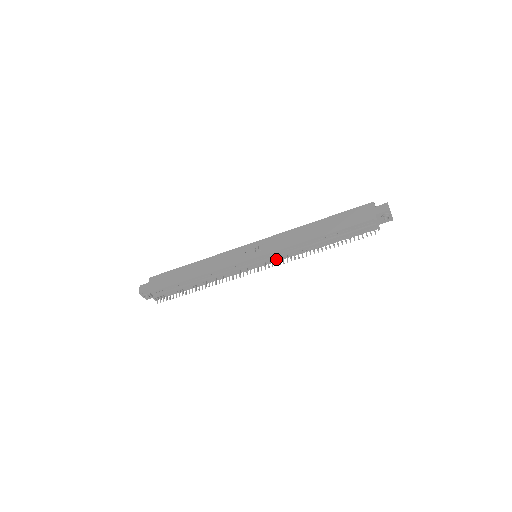
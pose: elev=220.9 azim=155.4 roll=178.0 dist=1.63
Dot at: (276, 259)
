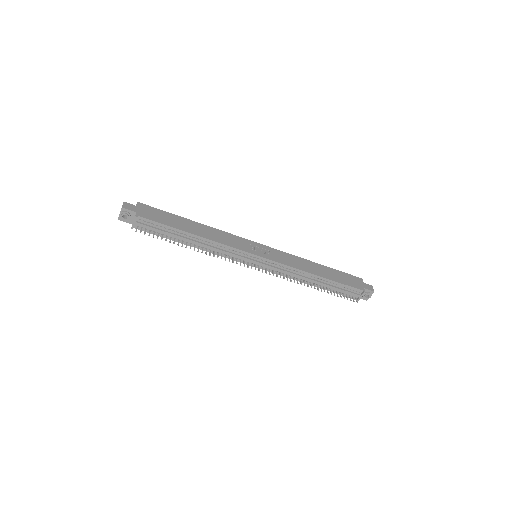
Dot at: (273, 270)
